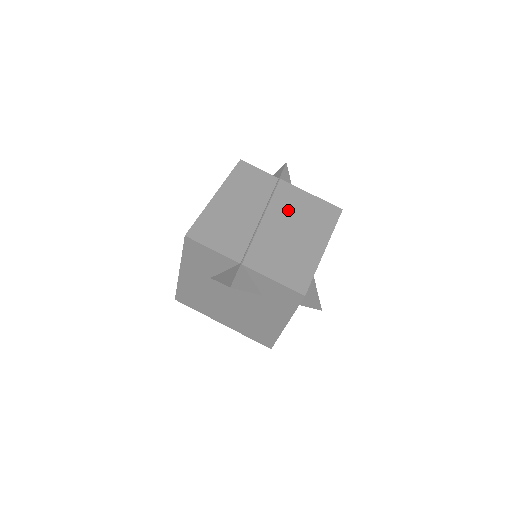
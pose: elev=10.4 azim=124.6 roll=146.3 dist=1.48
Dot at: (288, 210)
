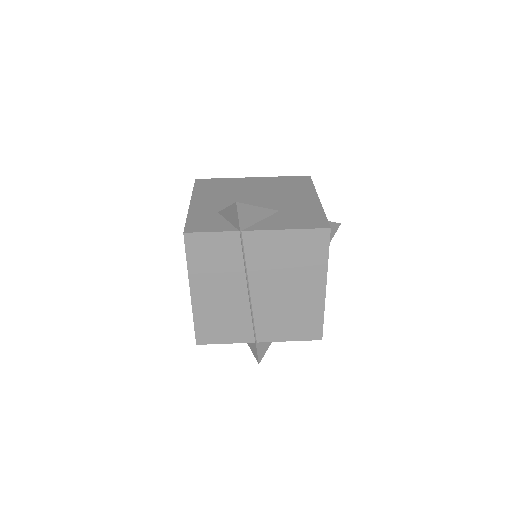
Dot at: (270, 267)
